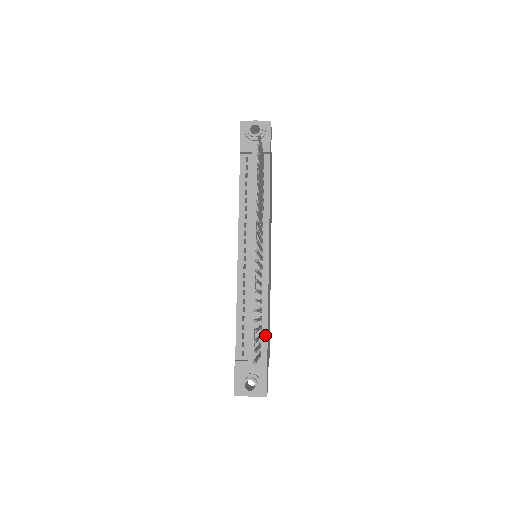
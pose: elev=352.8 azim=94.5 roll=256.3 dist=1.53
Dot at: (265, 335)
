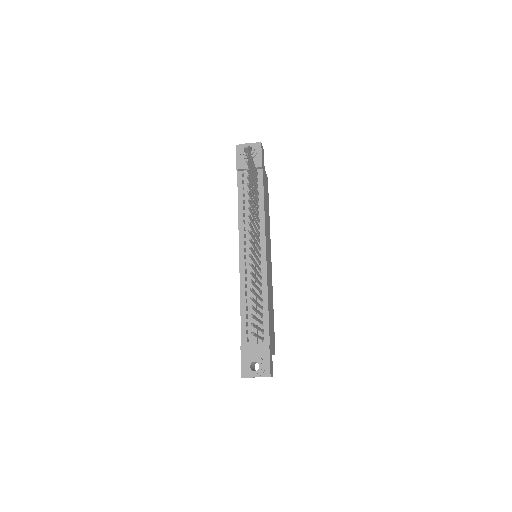
Dot at: (267, 322)
